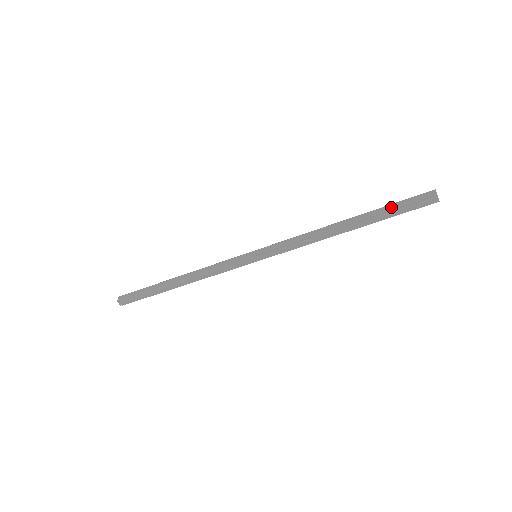
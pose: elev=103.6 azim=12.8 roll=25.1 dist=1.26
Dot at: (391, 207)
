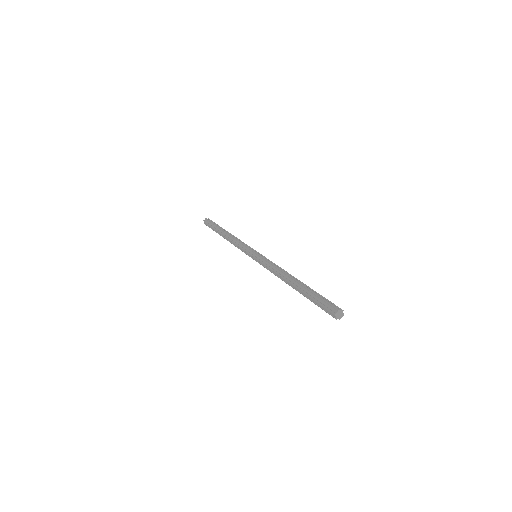
Dot at: (313, 301)
